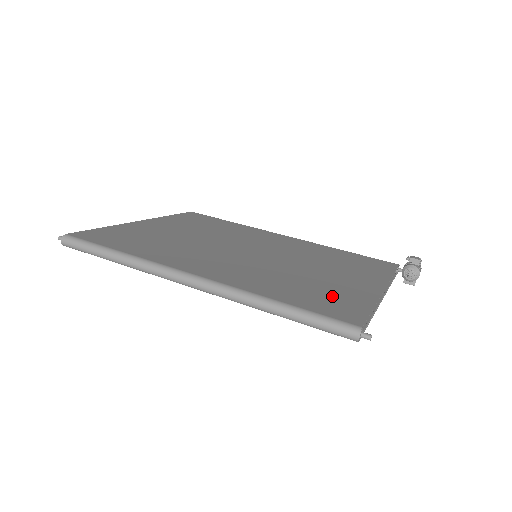
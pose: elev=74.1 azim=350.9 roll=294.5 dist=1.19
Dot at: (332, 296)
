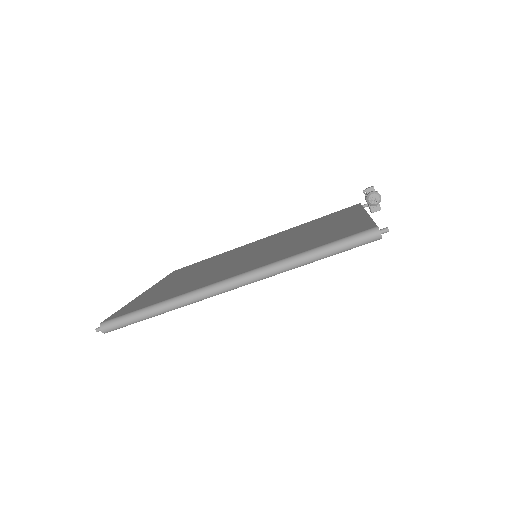
Dot at: (338, 231)
